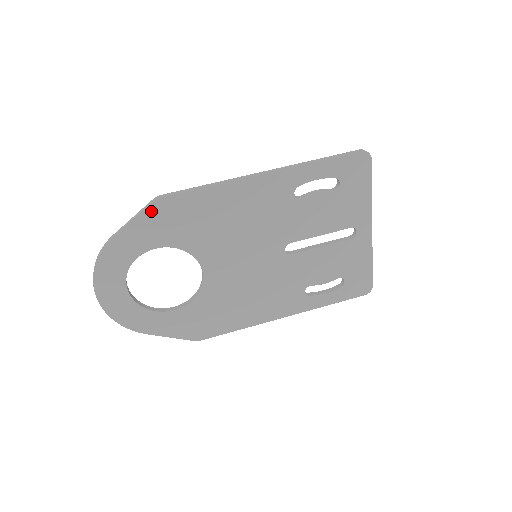
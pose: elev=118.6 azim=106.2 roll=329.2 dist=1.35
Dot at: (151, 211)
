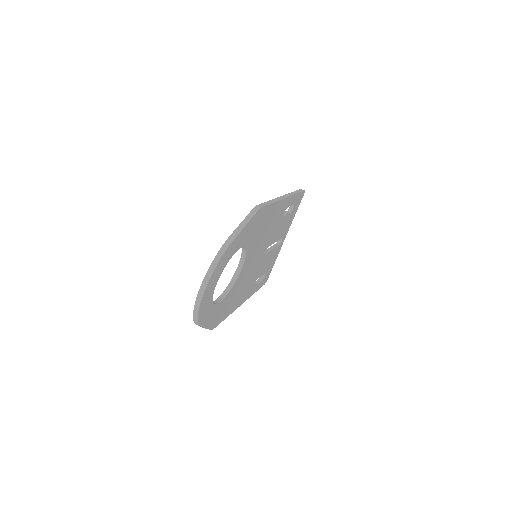
Dot at: (254, 217)
